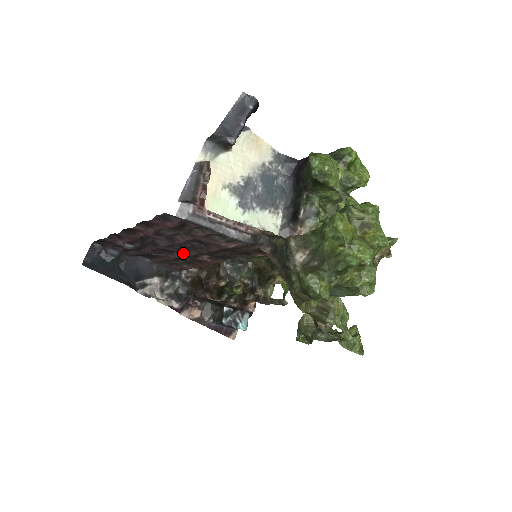
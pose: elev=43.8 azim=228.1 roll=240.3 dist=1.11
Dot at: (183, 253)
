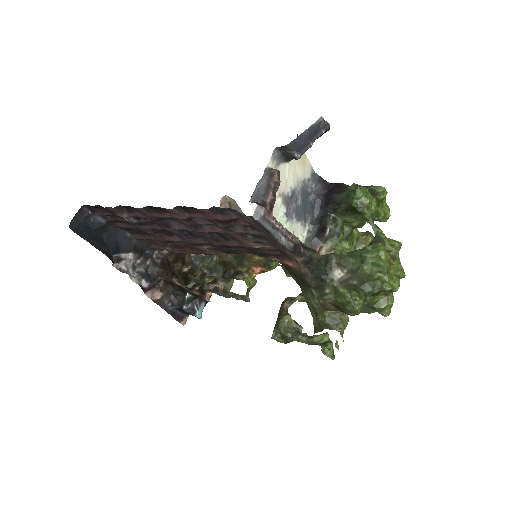
Dot at: (188, 239)
